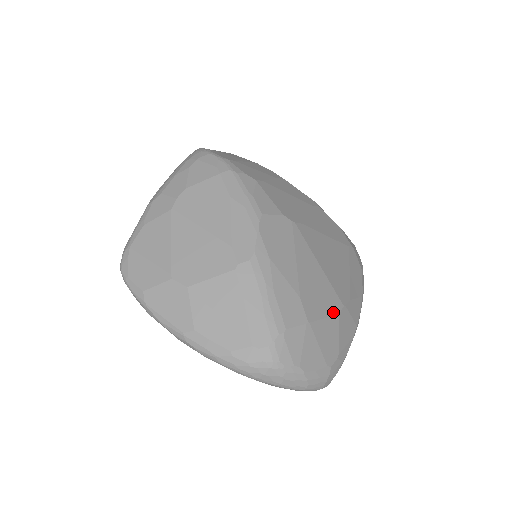
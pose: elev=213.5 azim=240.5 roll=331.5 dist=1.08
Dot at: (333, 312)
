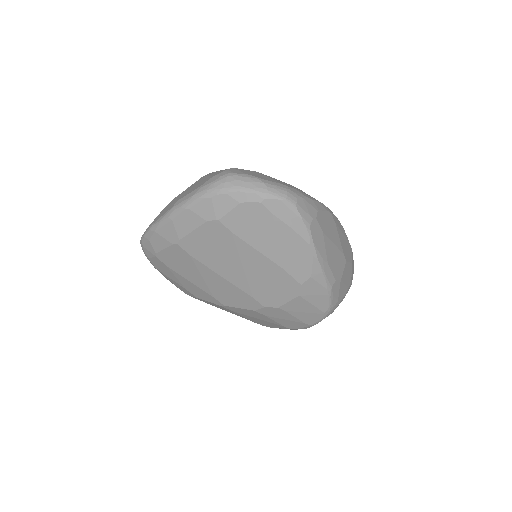
Dot at: occluded
